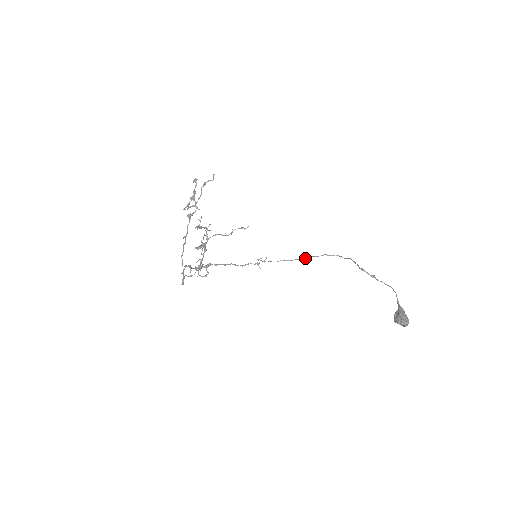
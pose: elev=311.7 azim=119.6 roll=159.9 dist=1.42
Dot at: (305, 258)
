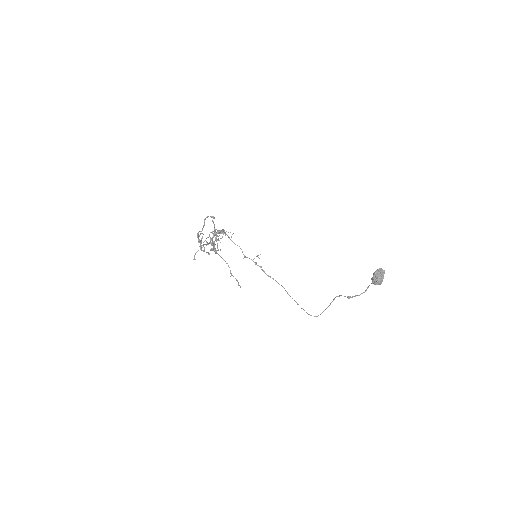
Dot at: (289, 295)
